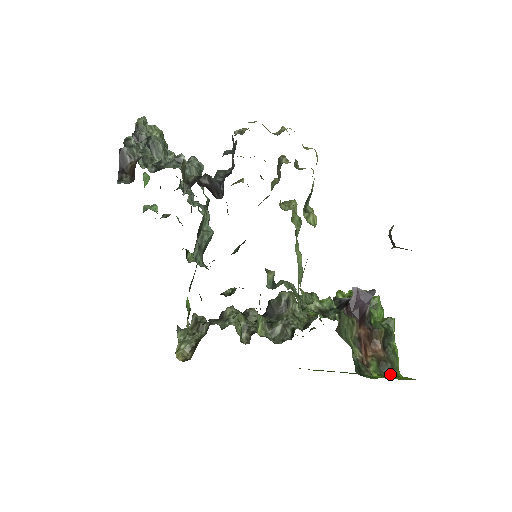
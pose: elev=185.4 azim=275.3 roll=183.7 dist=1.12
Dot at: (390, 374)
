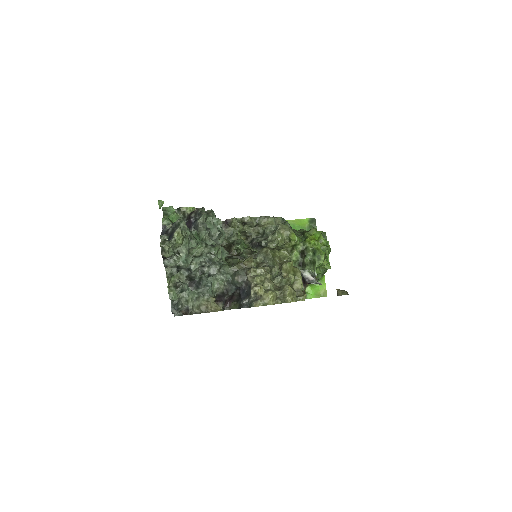
Dot at: (318, 280)
